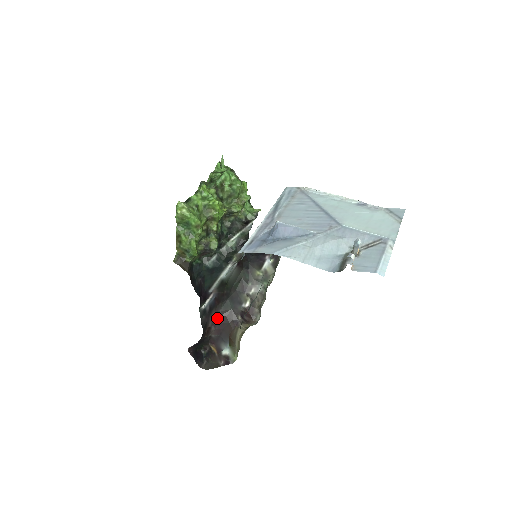
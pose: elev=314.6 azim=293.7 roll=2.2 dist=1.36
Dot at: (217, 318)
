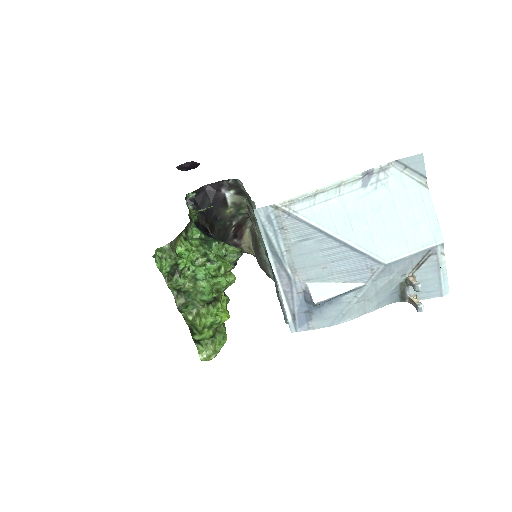
Dot at: occluded
